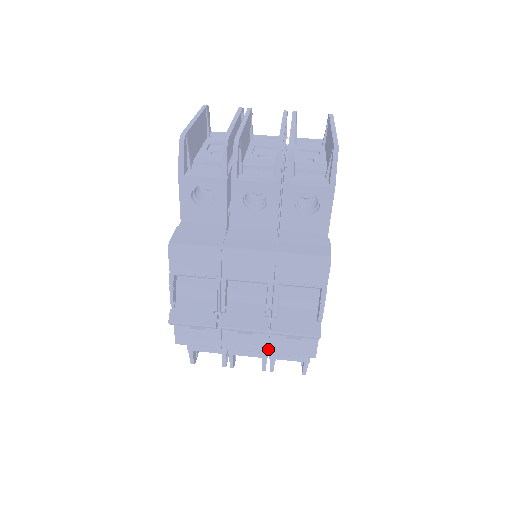
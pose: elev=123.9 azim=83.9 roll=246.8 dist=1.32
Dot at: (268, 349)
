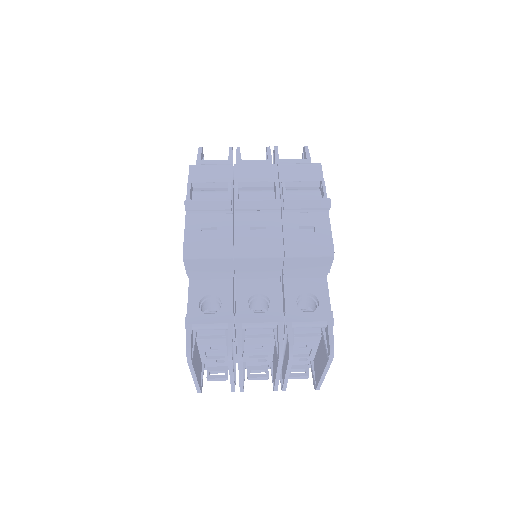
Dot at: (283, 249)
